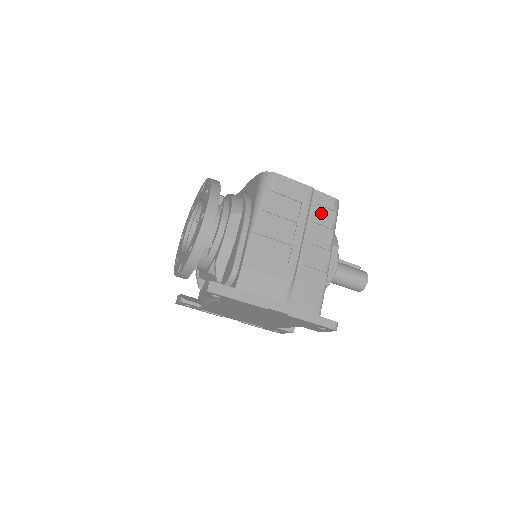
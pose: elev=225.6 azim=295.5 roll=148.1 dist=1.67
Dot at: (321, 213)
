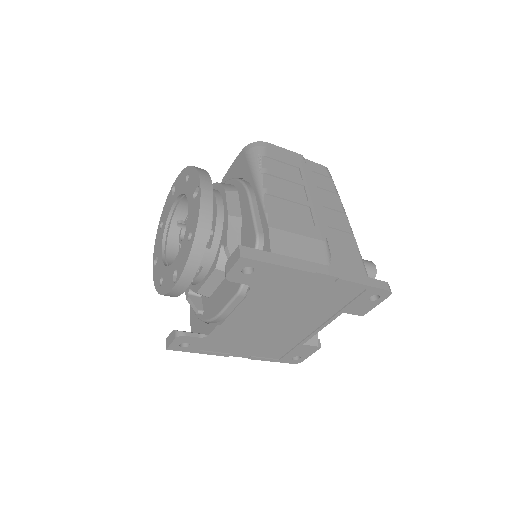
Dot at: (320, 180)
